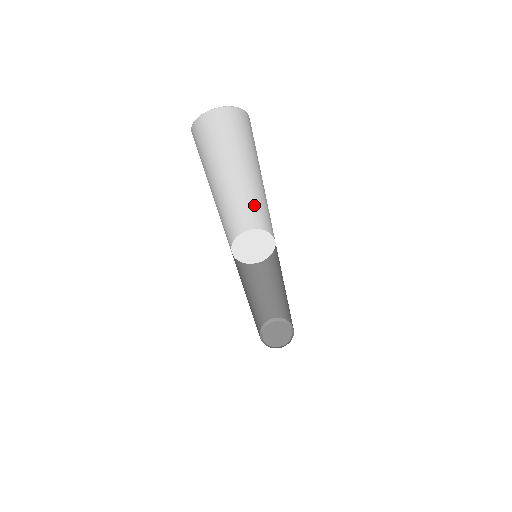
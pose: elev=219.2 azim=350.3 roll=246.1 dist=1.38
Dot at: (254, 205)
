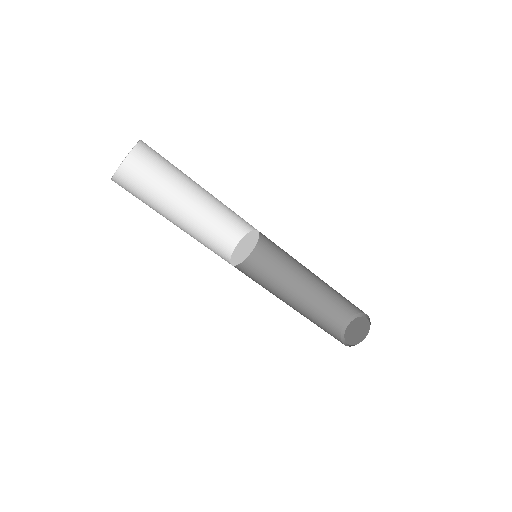
Dot at: (225, 212)
